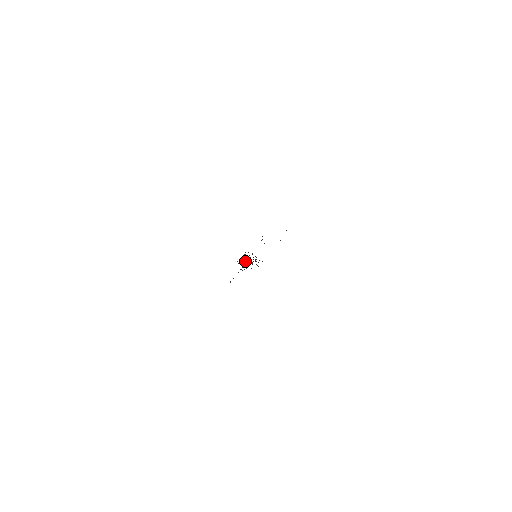
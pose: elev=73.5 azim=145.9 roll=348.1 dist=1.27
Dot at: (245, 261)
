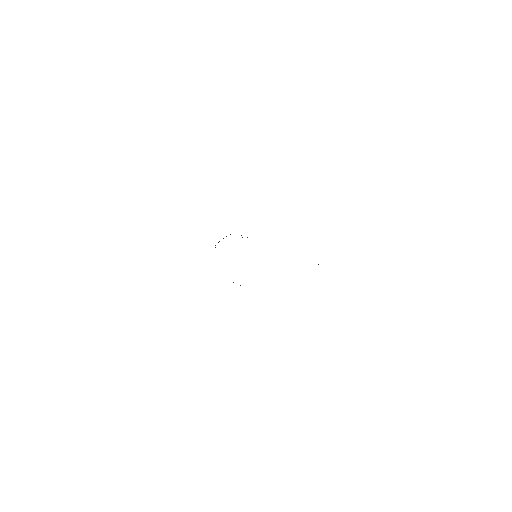
Dot at: (223, 238)
